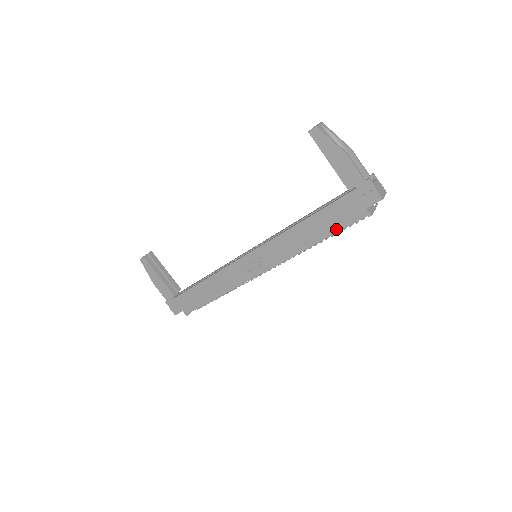
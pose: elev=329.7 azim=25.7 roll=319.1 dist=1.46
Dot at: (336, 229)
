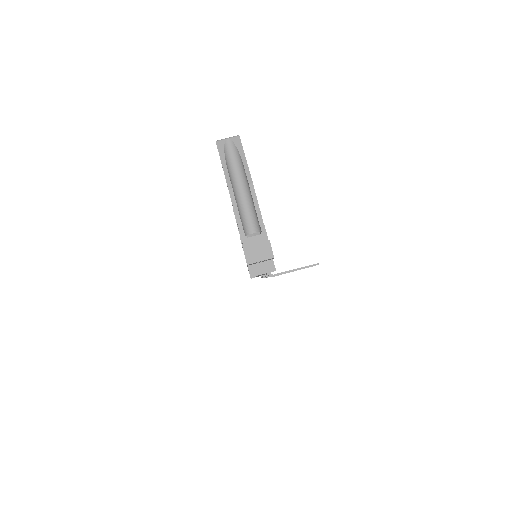
Dot at: occluded
